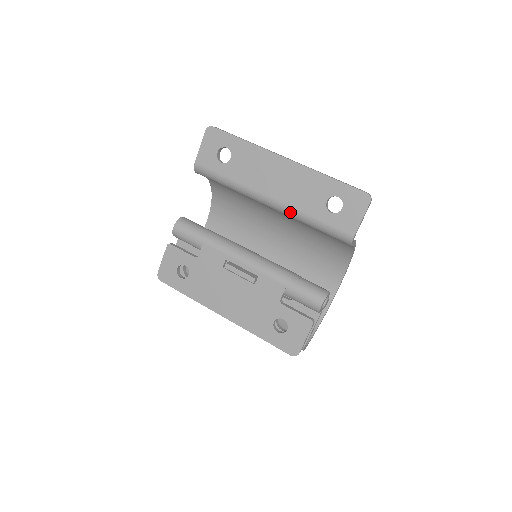
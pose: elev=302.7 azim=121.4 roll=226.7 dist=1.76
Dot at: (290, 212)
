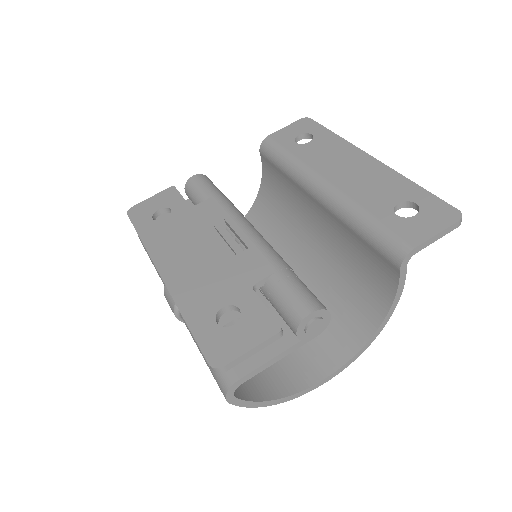
Dot at: (342, 201)
